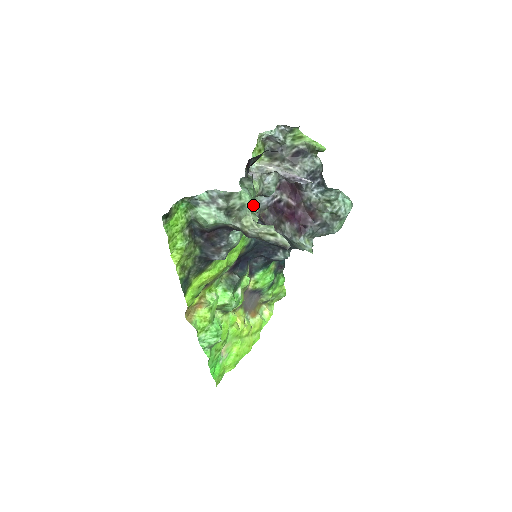
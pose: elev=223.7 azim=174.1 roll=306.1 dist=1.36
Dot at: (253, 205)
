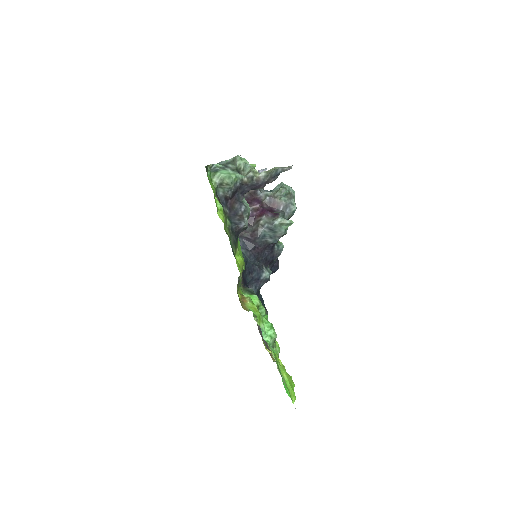
Dot at: occluded
